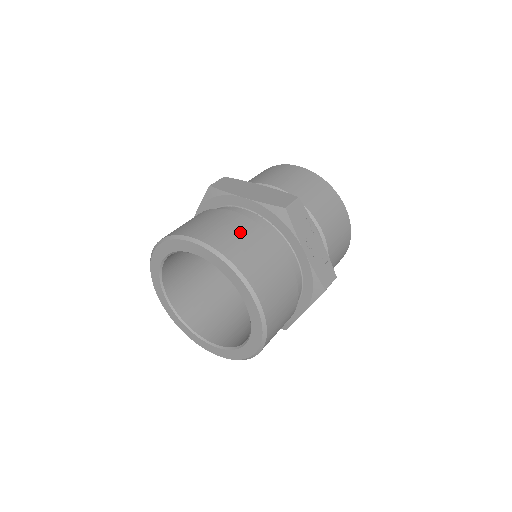
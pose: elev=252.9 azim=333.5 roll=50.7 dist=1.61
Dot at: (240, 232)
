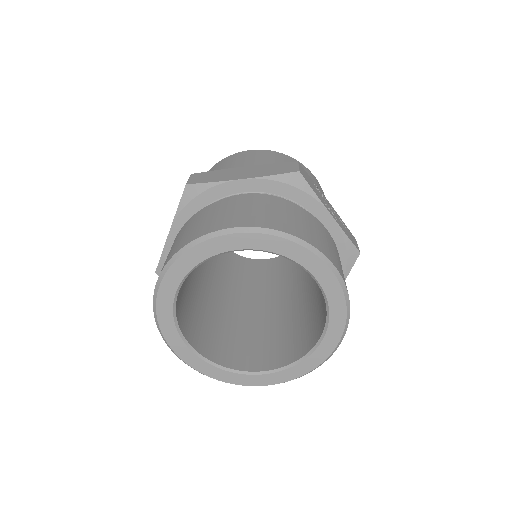
Dot at: (272, 208)
